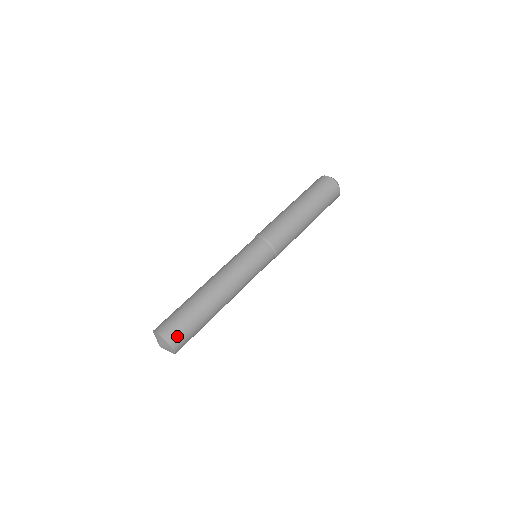
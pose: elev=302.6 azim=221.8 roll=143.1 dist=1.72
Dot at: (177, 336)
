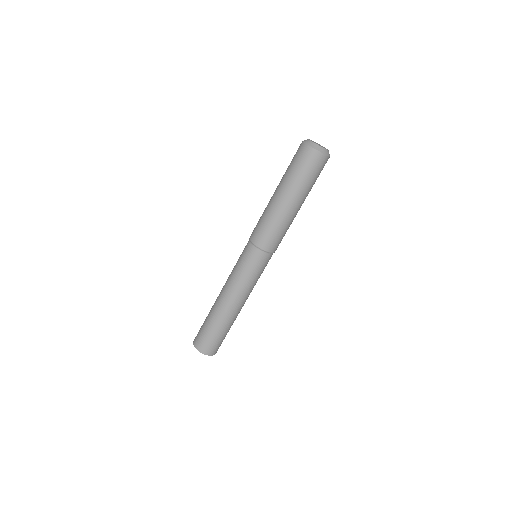
Dot at: occluded
